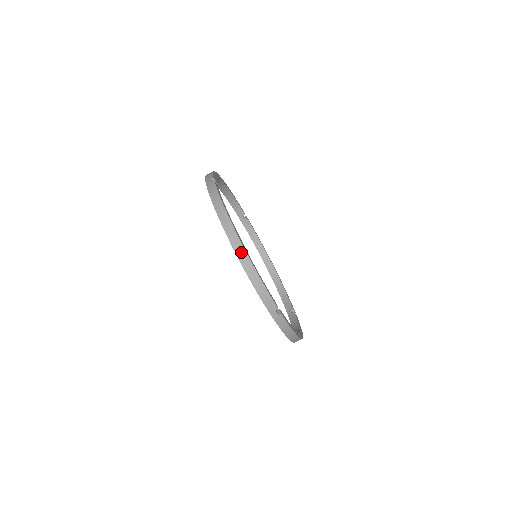
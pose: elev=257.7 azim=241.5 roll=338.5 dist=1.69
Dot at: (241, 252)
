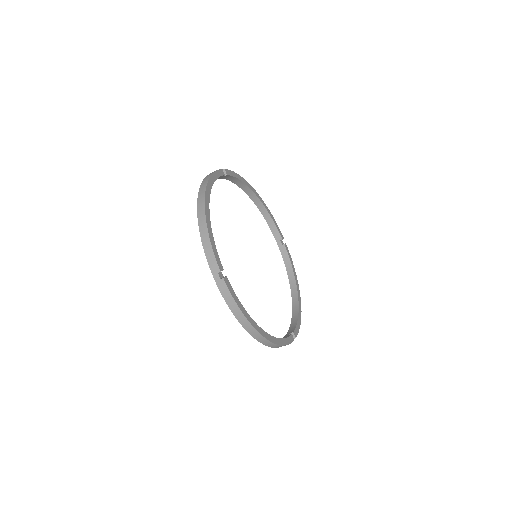
Dot at: (267, 343)
